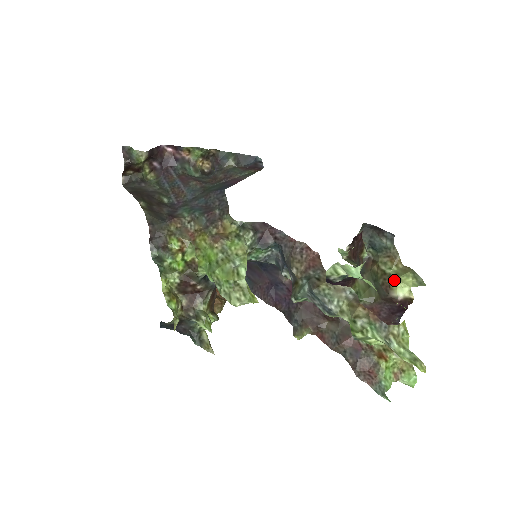
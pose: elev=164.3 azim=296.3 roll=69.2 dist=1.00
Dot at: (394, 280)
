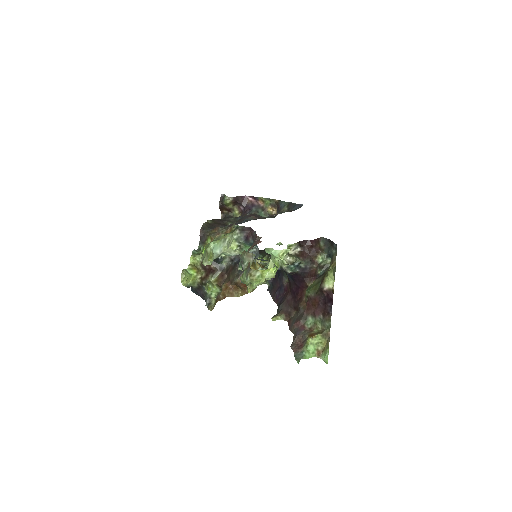
Dot at: (326, 276)
